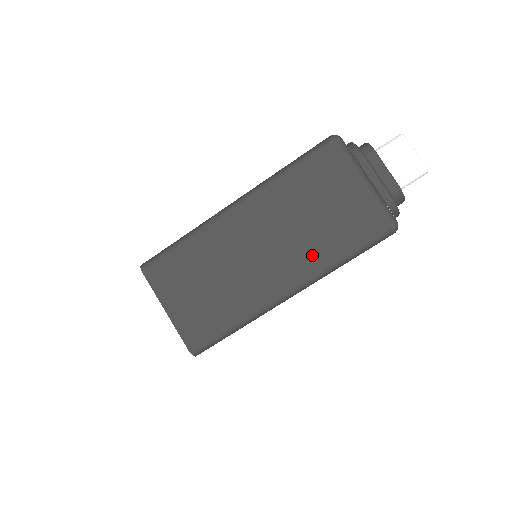
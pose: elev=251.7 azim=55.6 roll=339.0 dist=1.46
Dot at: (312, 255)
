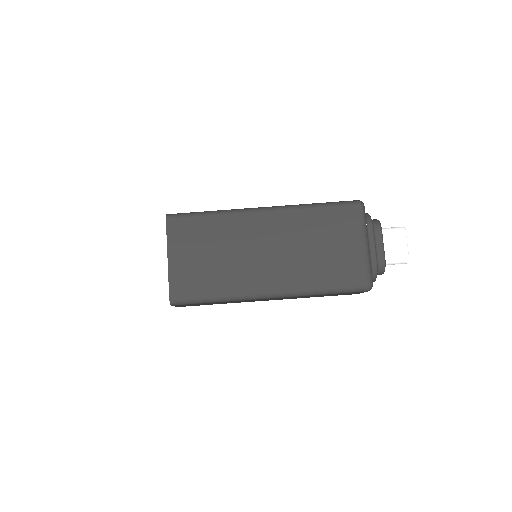
Dot at: (302, 275)
